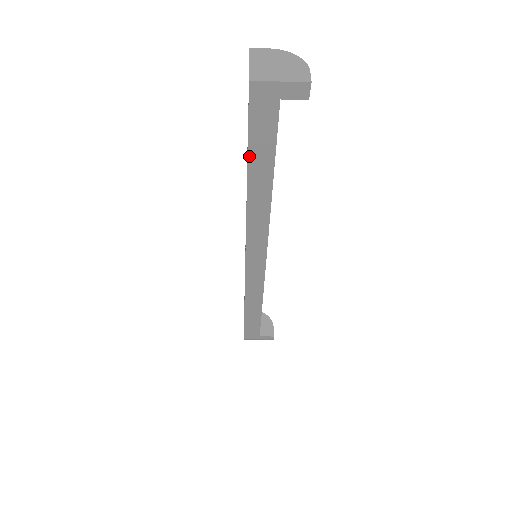
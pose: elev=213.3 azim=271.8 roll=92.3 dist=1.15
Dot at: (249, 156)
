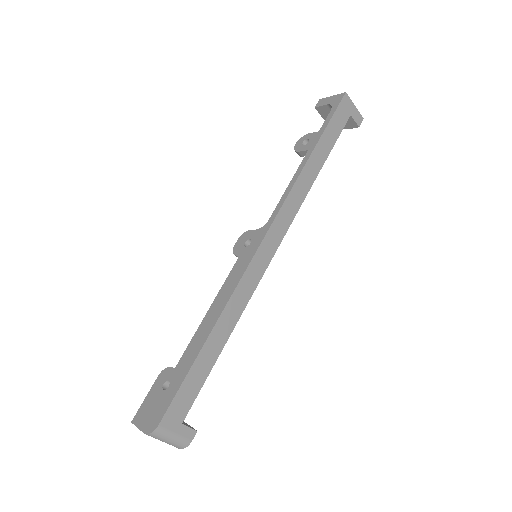
Dot at: (322, 136)
